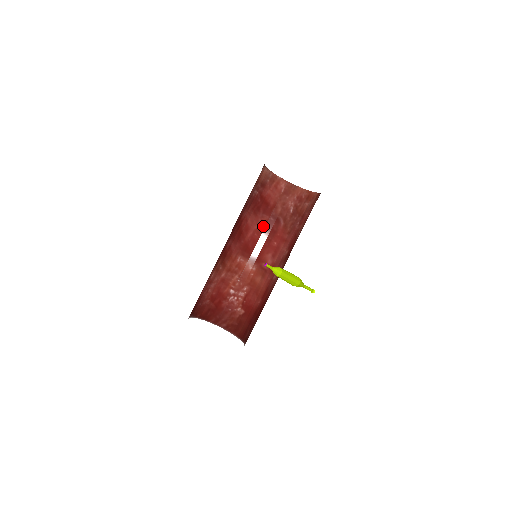
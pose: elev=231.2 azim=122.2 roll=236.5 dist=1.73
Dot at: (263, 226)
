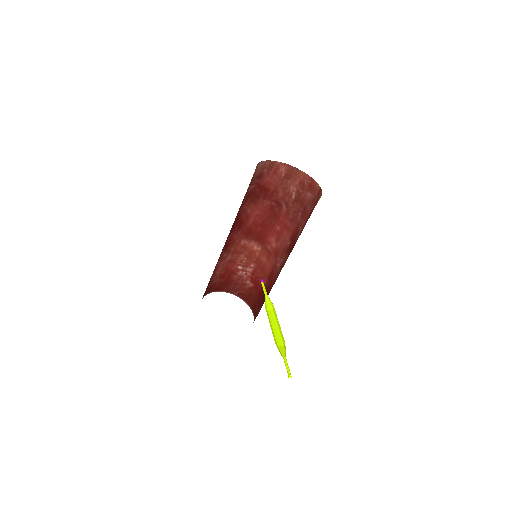
Dot at: (265, 211)
